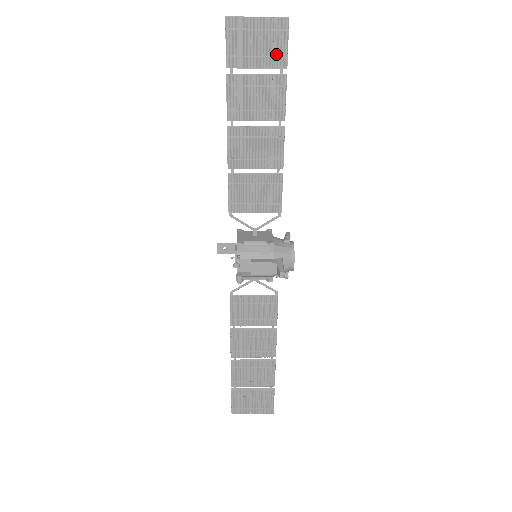
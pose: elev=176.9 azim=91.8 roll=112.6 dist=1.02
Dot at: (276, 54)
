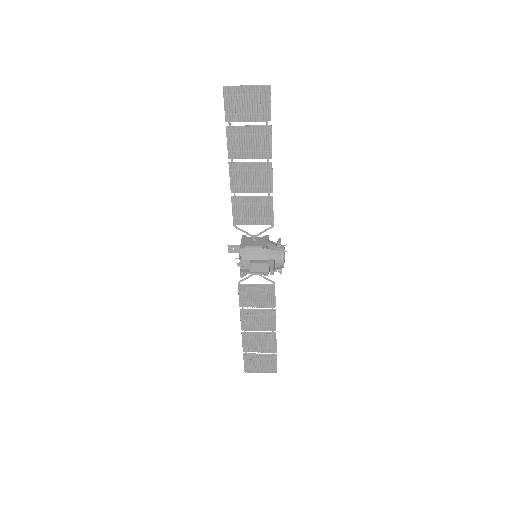
Dot at: (262, 111)
